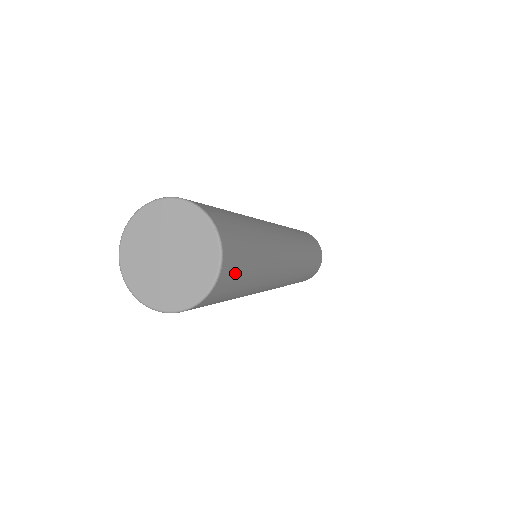
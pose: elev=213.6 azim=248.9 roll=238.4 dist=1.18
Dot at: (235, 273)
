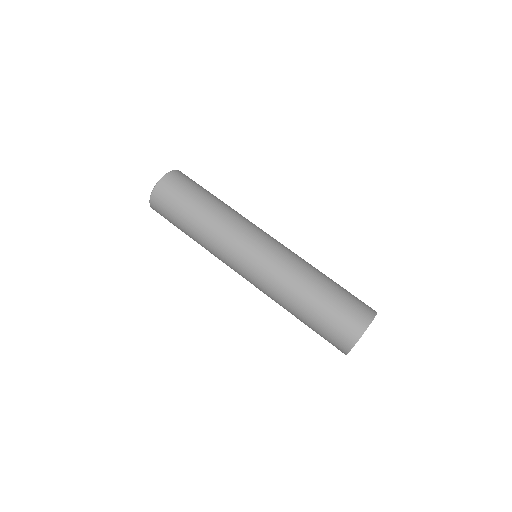
Dot at: (183, 182)
